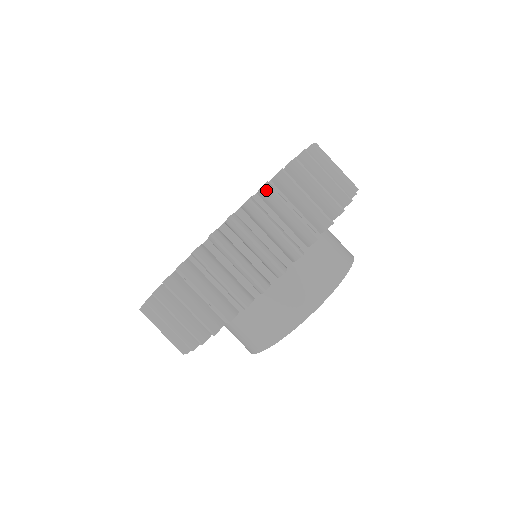
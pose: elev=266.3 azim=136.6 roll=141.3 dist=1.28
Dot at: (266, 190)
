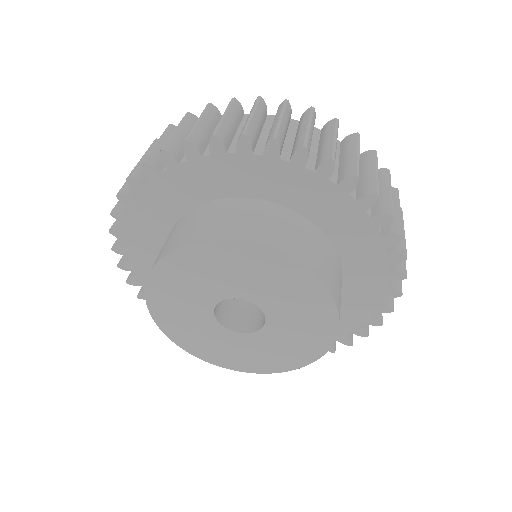
Dot at: (331, 122)
